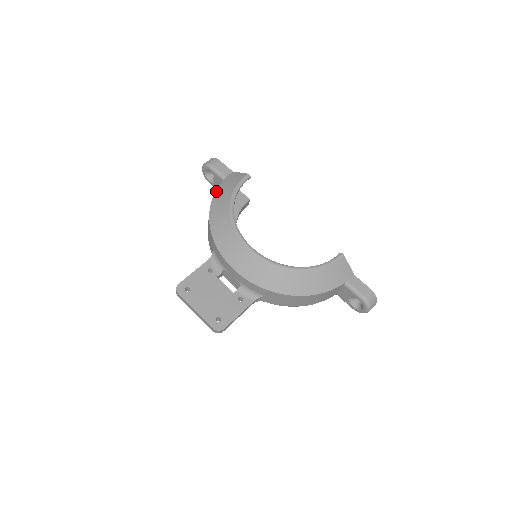
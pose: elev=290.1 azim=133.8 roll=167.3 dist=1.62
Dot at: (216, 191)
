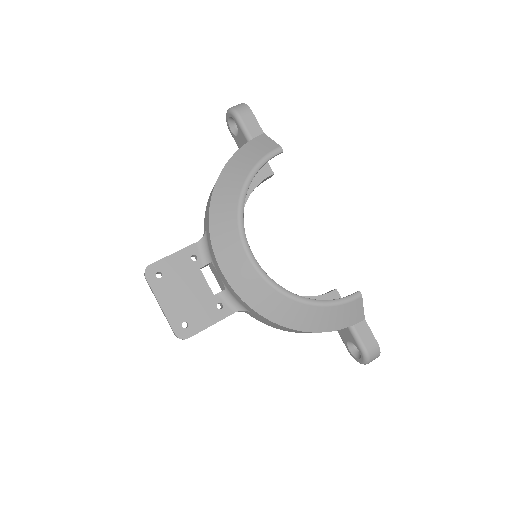
Dot at: (233, 155)
